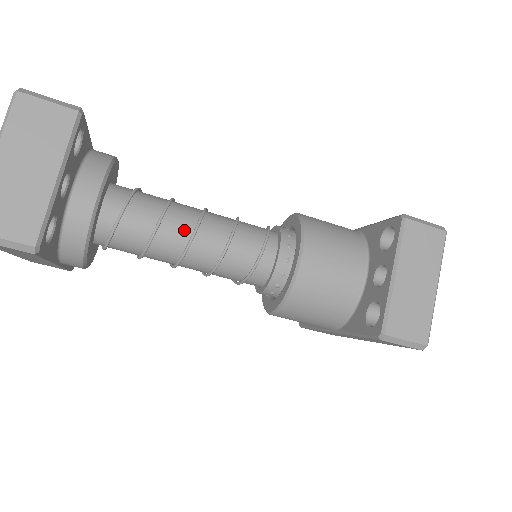
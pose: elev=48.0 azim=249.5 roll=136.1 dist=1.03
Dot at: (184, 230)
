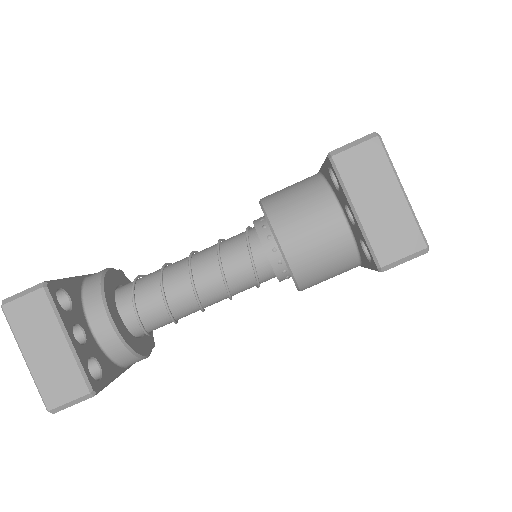
Dot at: (185, 287)
